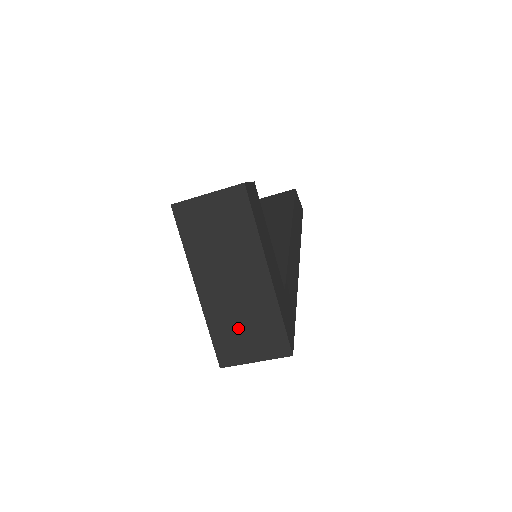
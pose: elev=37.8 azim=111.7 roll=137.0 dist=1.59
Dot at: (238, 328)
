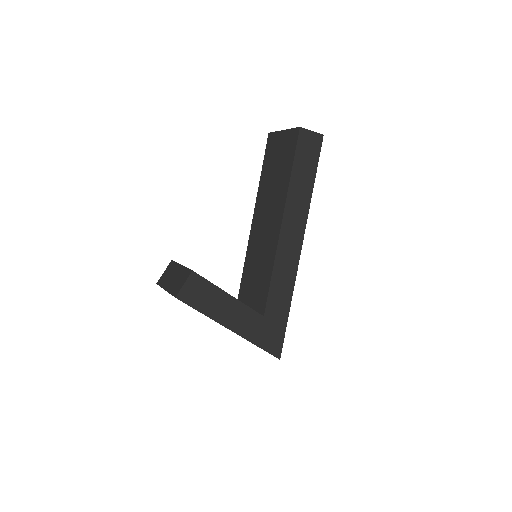
Dot at: occluded
